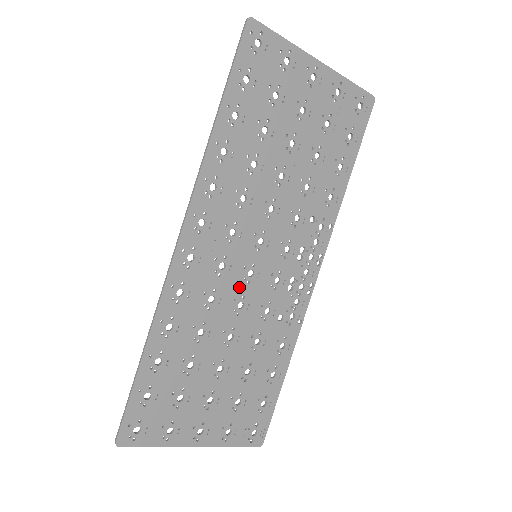
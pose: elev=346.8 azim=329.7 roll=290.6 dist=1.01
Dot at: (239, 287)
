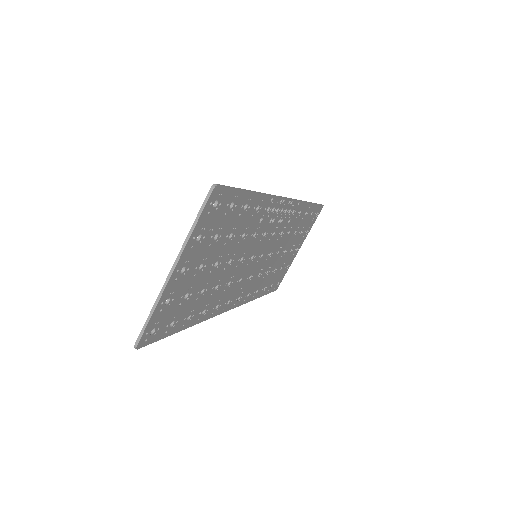
Dot at: (263, 260)
